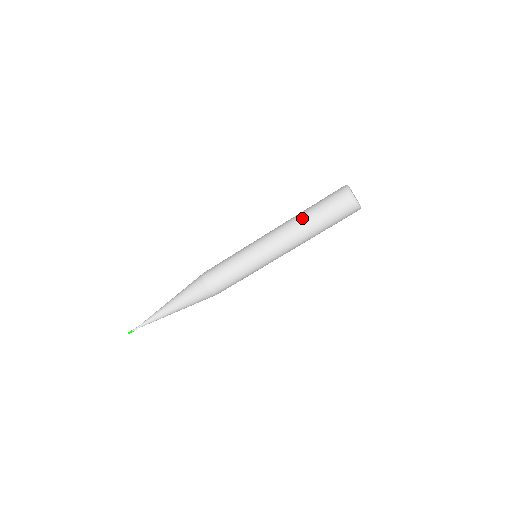
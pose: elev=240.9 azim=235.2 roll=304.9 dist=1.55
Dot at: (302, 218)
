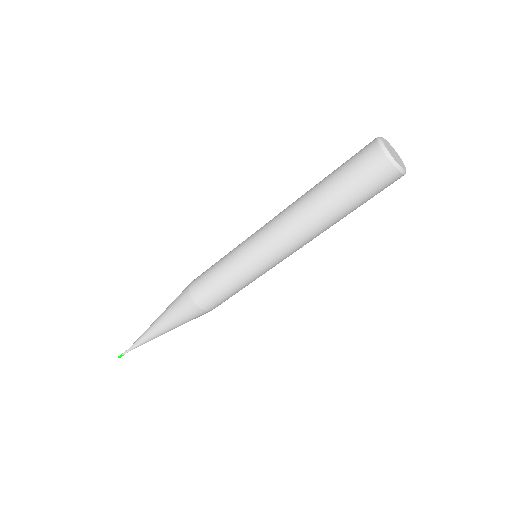
Dot at: (317, 208)
